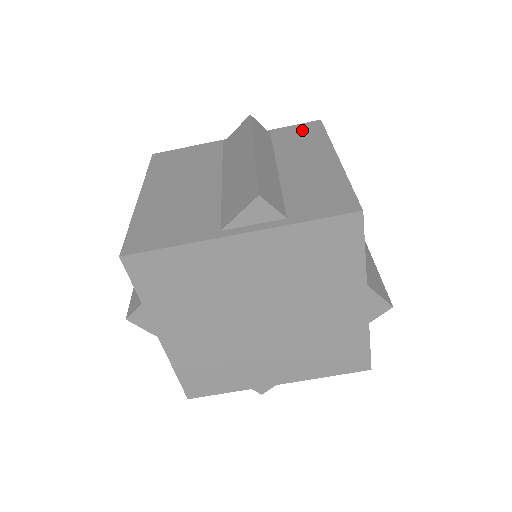
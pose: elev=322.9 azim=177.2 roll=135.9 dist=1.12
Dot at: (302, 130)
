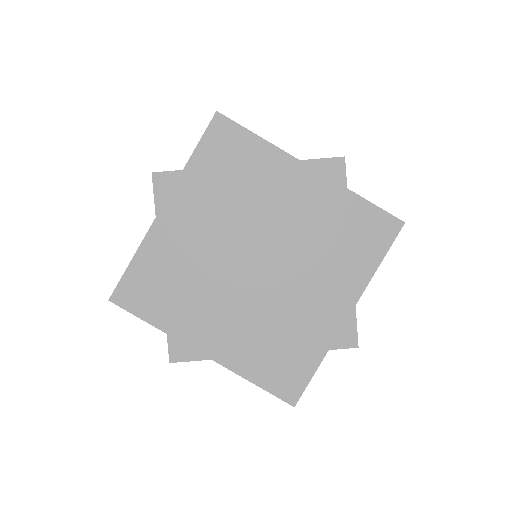
Dot at: occluded
